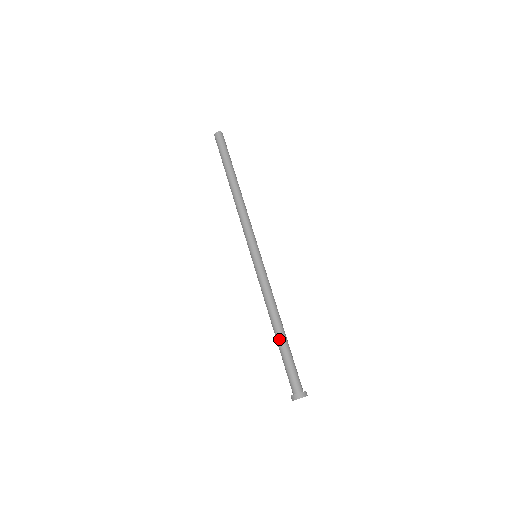
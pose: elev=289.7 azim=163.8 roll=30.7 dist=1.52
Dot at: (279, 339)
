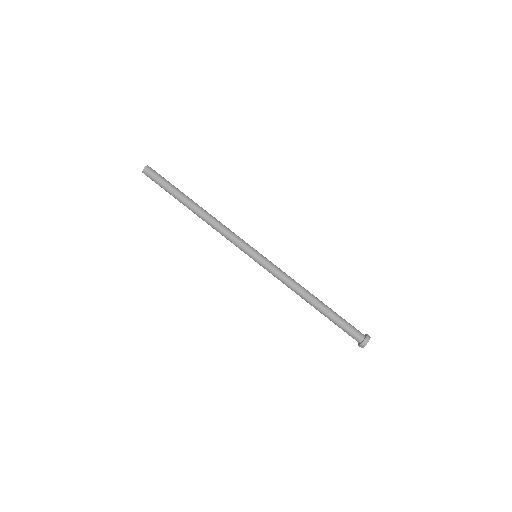
Dot at: (322, 310)
